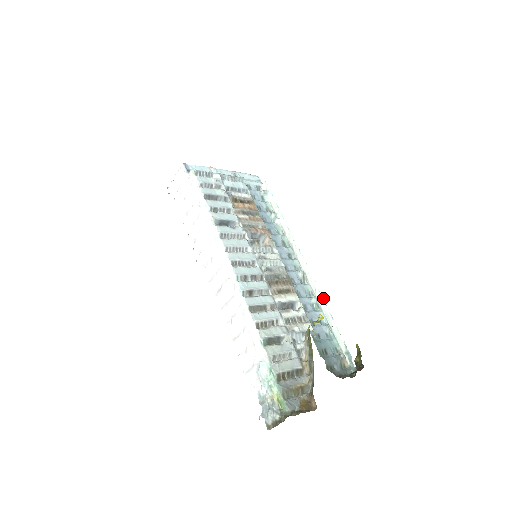
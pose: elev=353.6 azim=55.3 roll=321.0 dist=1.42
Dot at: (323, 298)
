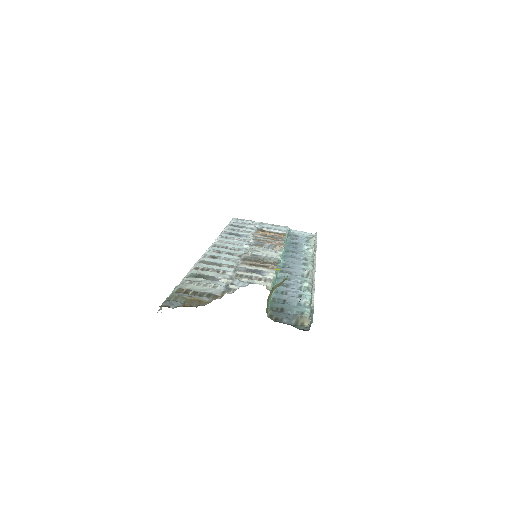
Dot at: (314, 280)
